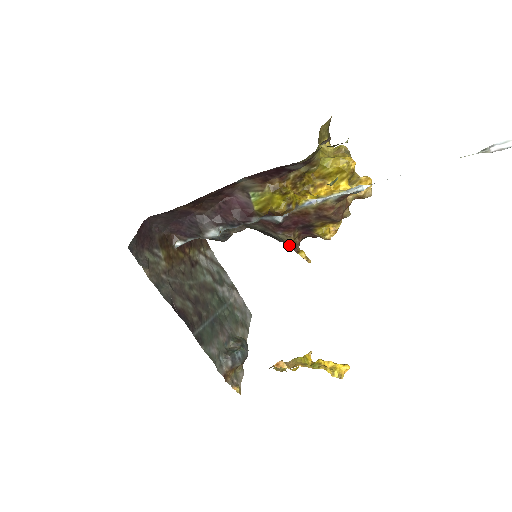
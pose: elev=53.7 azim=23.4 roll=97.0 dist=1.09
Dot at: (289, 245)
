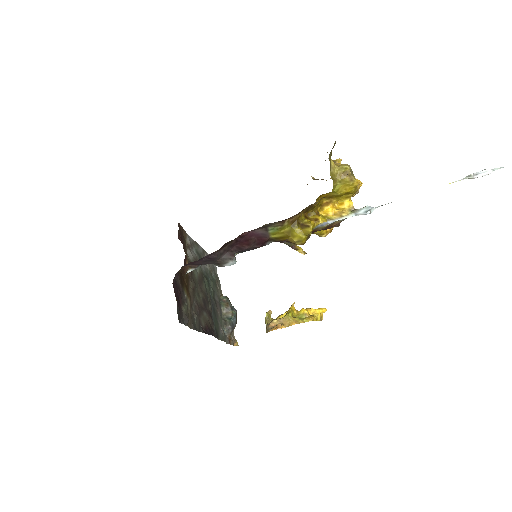
Dot at: (289, 246)
